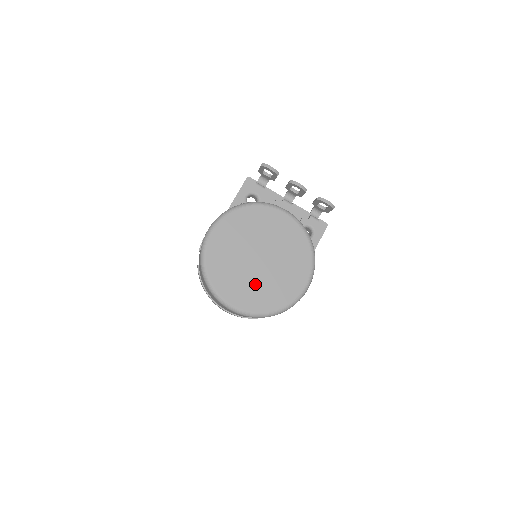
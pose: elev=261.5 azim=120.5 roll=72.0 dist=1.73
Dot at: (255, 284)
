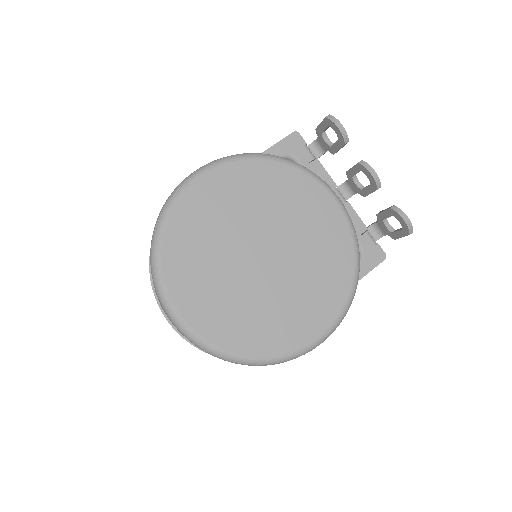
Dot at: (235, 295)
